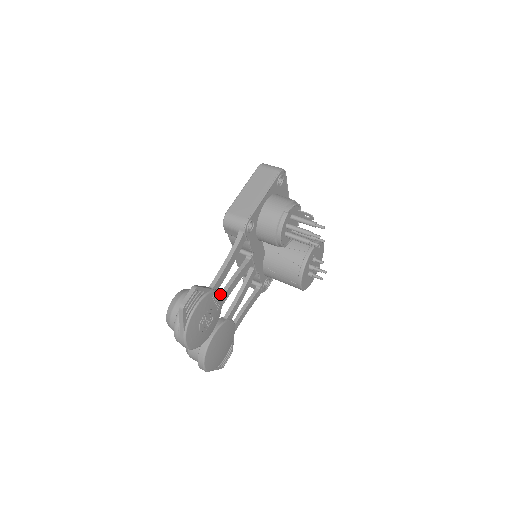
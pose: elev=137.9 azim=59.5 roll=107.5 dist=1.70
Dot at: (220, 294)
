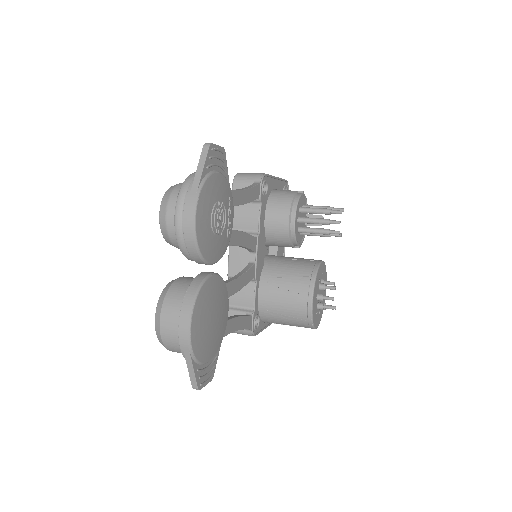
Dot at: (233, 215)
